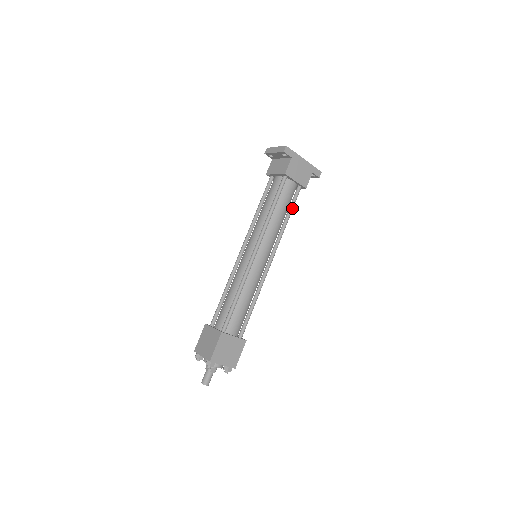
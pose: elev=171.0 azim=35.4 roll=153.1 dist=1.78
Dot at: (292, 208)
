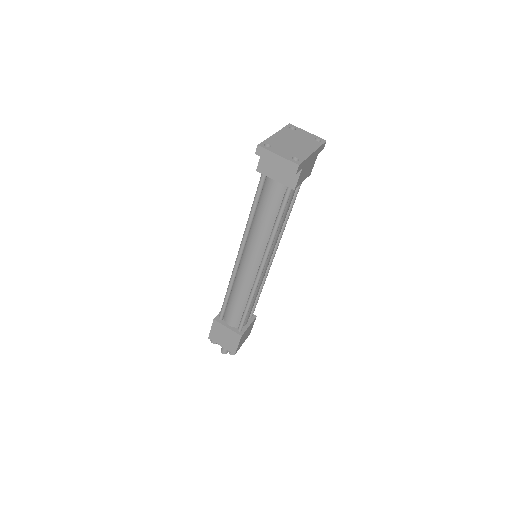
Dot at: (294, 202)
